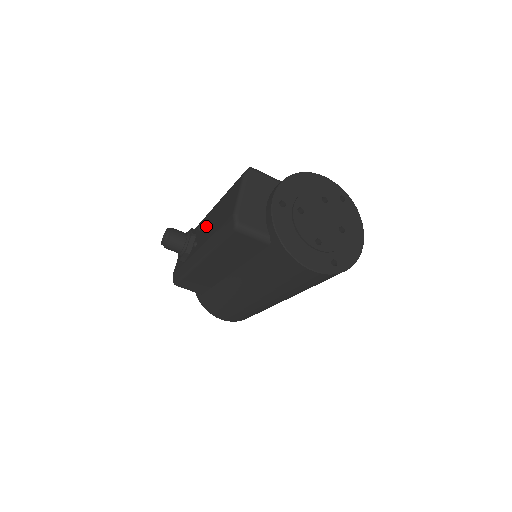
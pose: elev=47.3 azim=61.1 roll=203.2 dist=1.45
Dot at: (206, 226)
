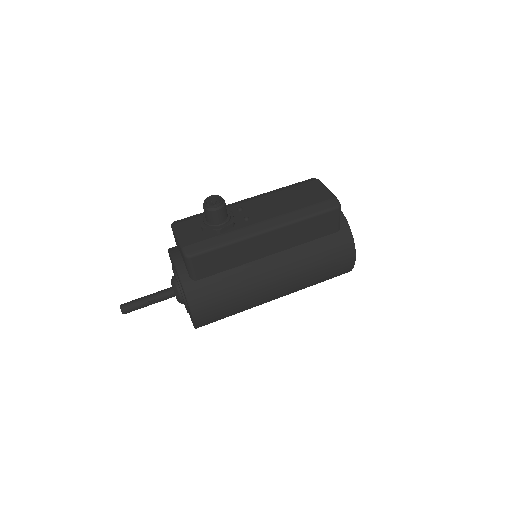
Dot at: (262, 207)
